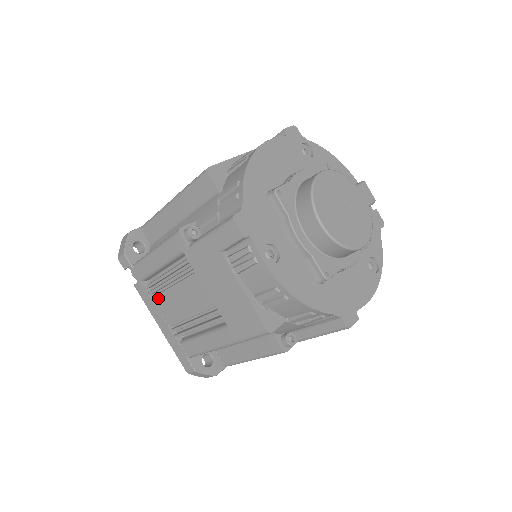
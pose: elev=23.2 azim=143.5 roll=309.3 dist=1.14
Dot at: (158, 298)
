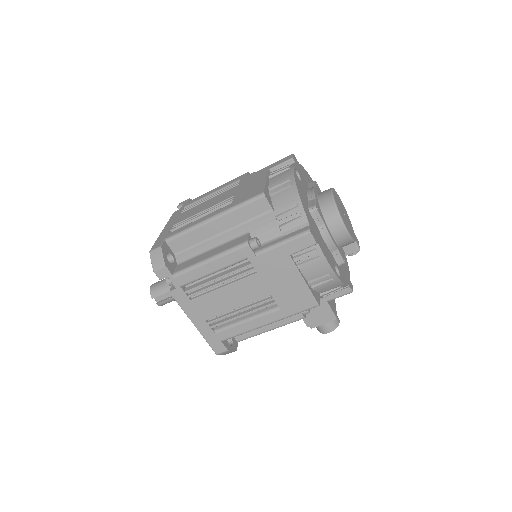
Dot at: (187, 211)
